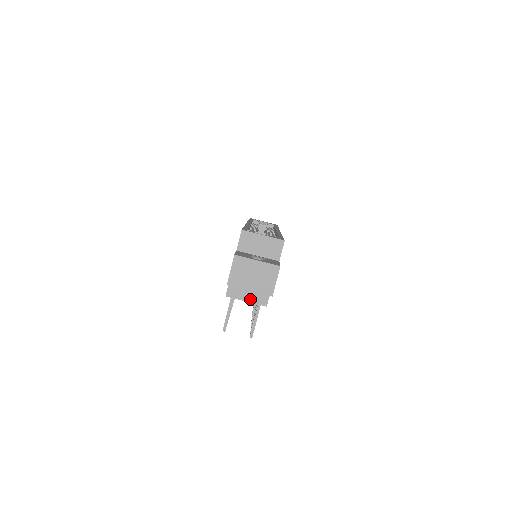
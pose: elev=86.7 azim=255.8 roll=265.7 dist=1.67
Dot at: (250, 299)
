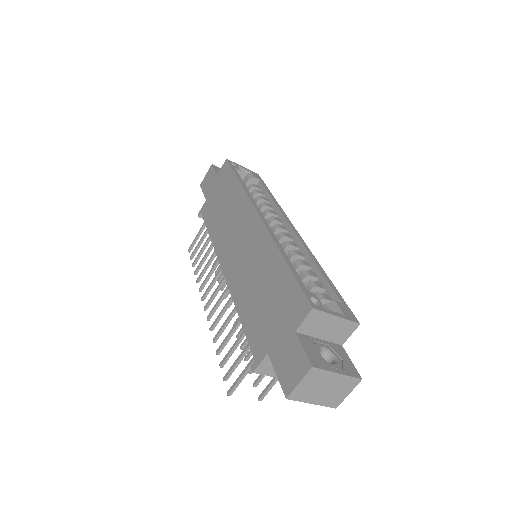
Dot at: occluded
